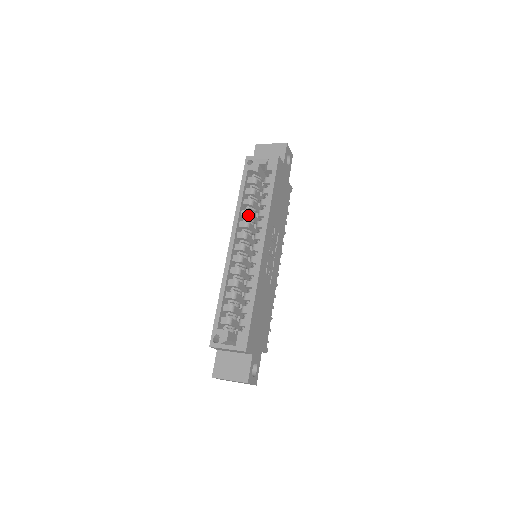
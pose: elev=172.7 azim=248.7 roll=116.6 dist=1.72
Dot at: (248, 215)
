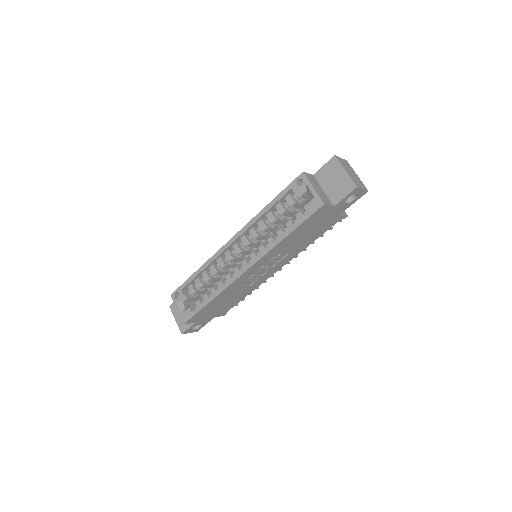
Dot at: (262, 229)
